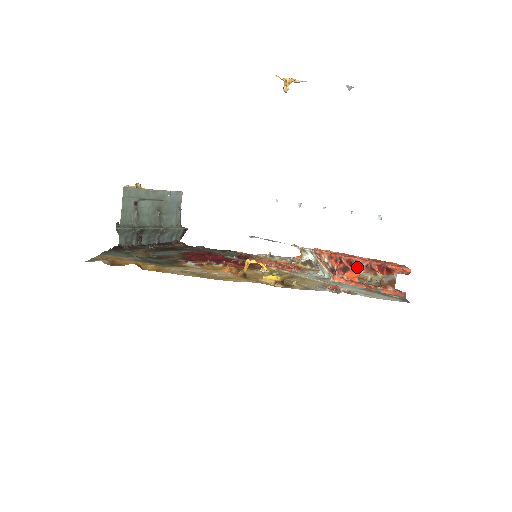
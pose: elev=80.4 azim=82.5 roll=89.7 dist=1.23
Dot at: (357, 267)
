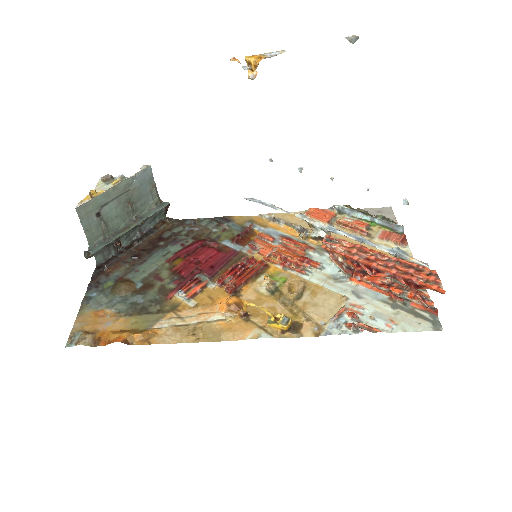
Dot at: (378, 274)
